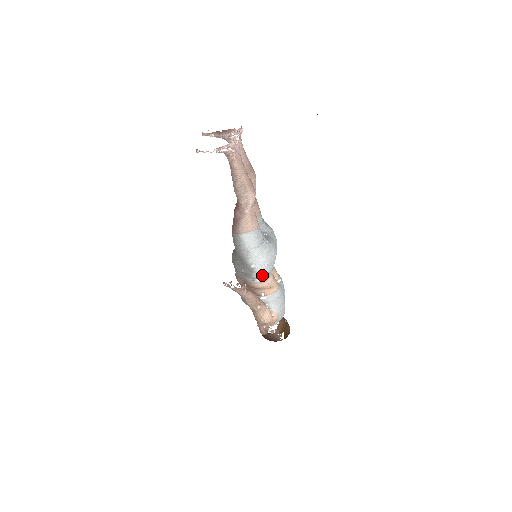
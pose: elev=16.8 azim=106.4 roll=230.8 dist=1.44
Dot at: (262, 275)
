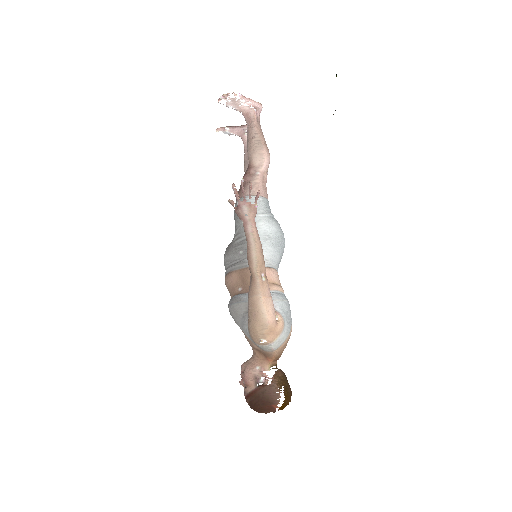
Dot at: (268, 254)
